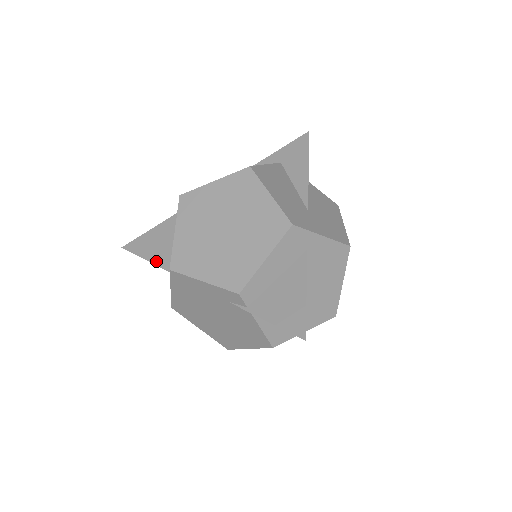
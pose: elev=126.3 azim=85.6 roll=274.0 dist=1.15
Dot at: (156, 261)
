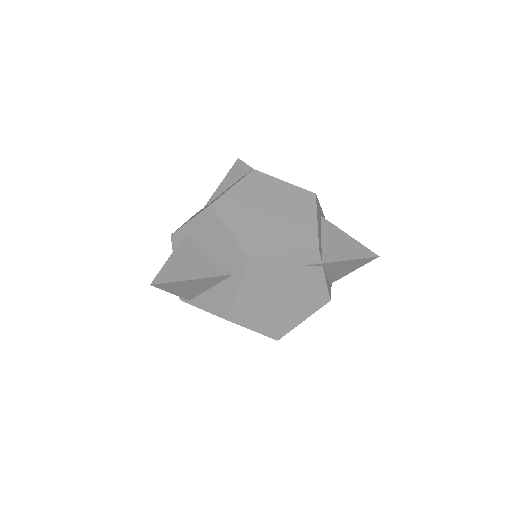
Dot at: (205, 275)
